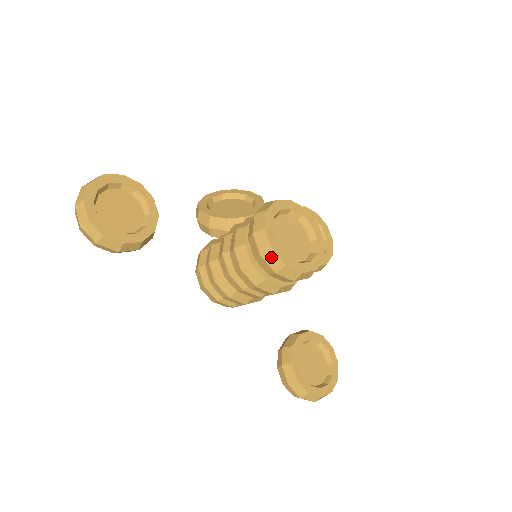
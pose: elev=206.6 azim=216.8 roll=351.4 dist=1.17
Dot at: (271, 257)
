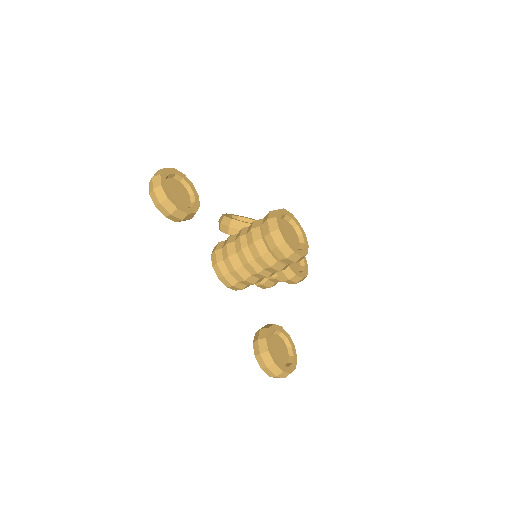
Dot at: (277, 235)
